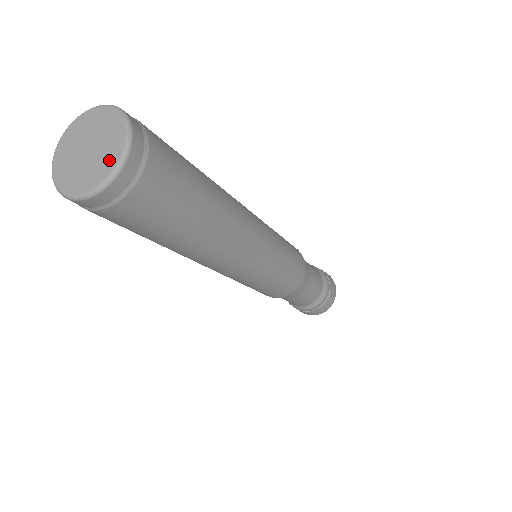
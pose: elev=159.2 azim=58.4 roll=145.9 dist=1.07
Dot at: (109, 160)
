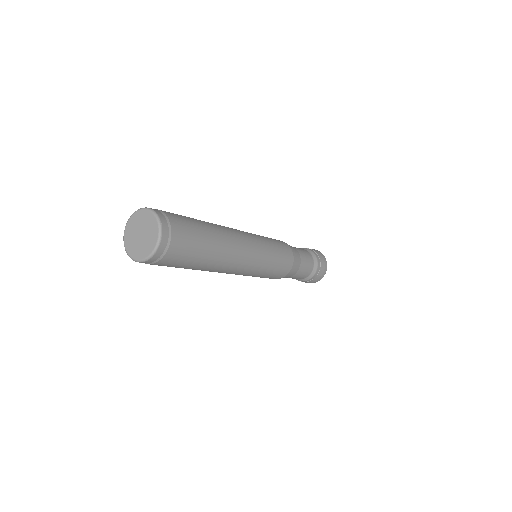
Dot at: (150, 245)
